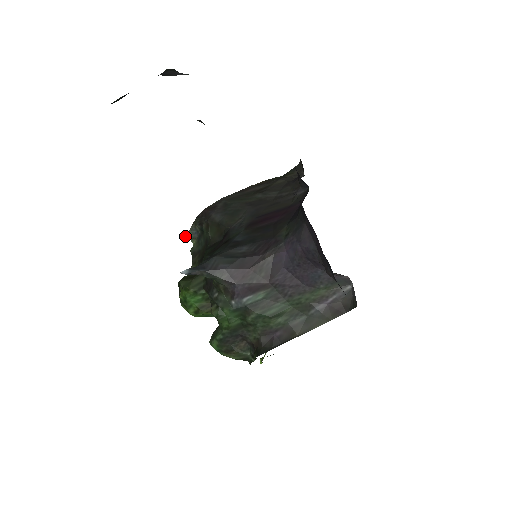
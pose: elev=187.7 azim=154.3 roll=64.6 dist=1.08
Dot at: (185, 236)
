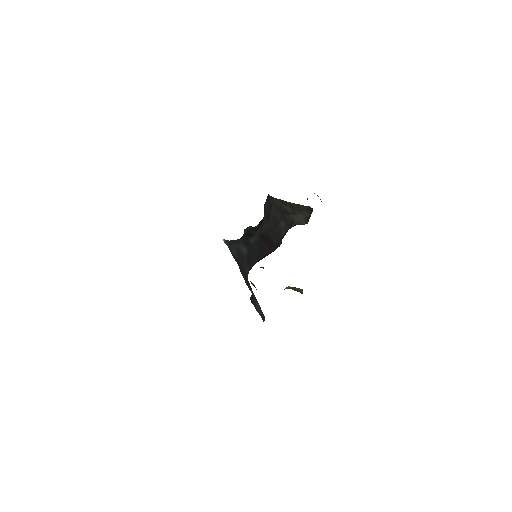
Dot at: occluded
